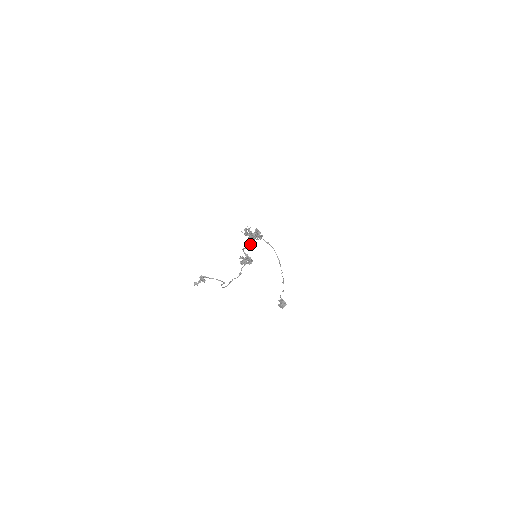
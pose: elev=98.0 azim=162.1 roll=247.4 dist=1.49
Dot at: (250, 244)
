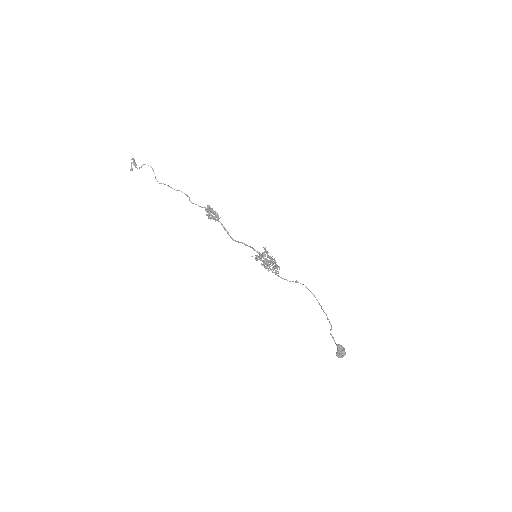
Dot at: (246, 245)
